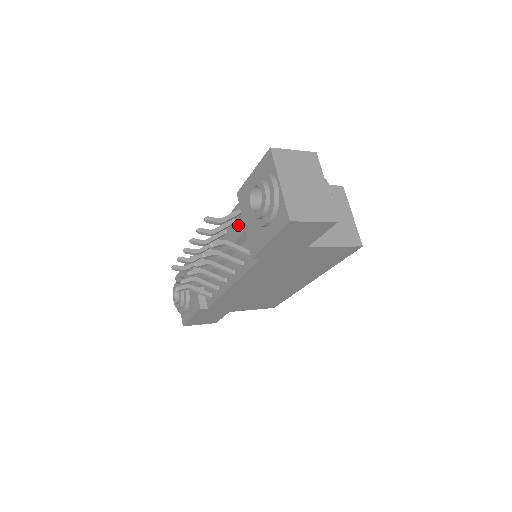
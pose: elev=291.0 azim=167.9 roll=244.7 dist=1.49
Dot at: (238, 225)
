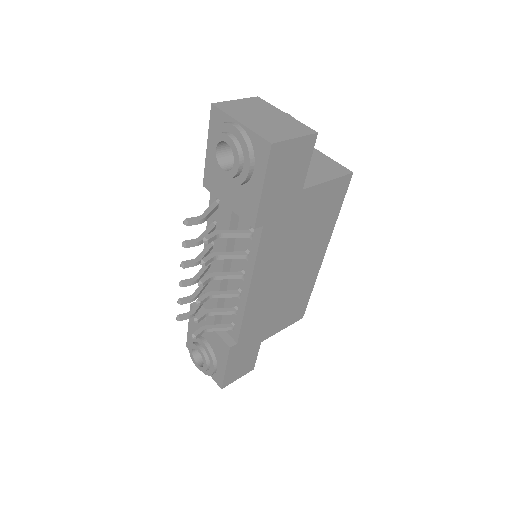
Dot at: (221, 214)
